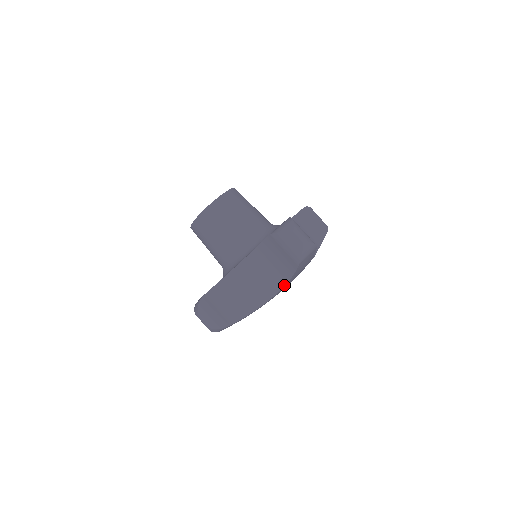
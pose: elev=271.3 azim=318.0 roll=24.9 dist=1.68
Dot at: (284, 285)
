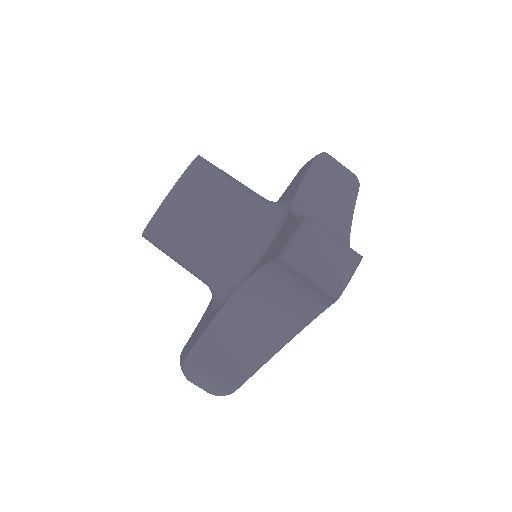
Dot at: (314, 318)
